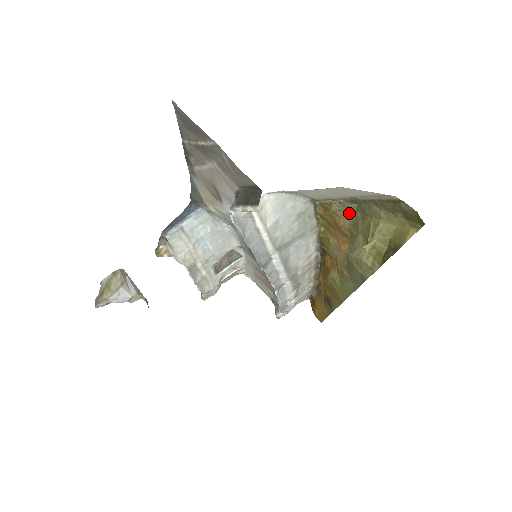
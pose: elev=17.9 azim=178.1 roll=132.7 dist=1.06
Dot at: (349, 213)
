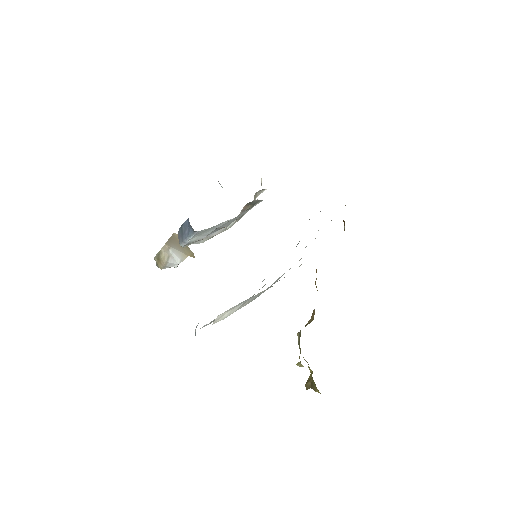
Dot at: occluded
